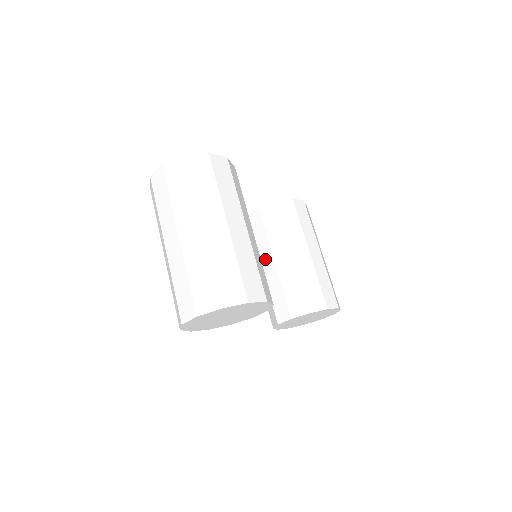
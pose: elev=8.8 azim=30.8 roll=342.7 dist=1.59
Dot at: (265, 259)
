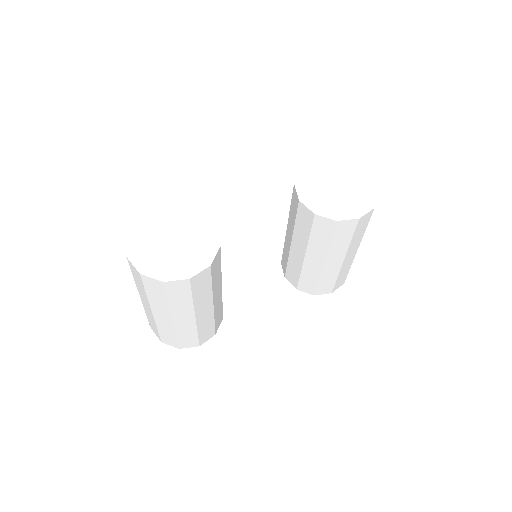
Dot at: (289, 230)
